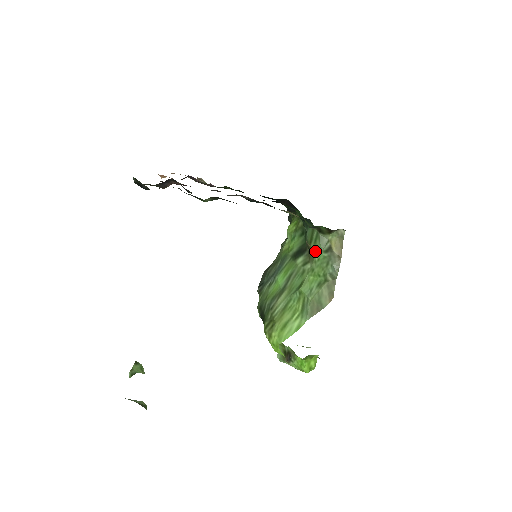
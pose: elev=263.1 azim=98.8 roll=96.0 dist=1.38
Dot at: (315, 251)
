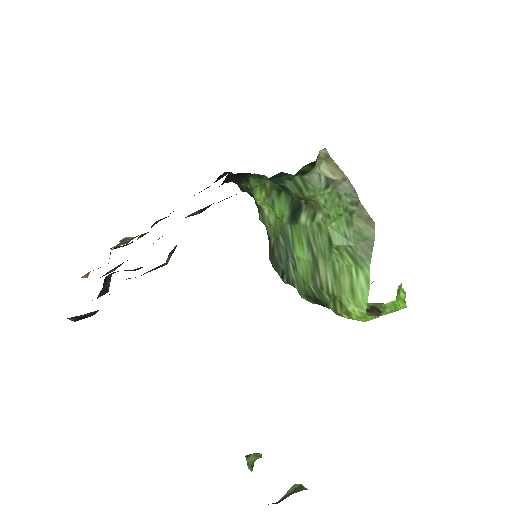
Dot at: (315, 197)
